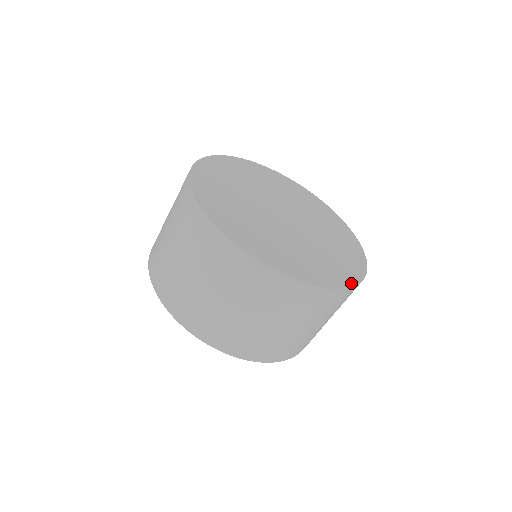
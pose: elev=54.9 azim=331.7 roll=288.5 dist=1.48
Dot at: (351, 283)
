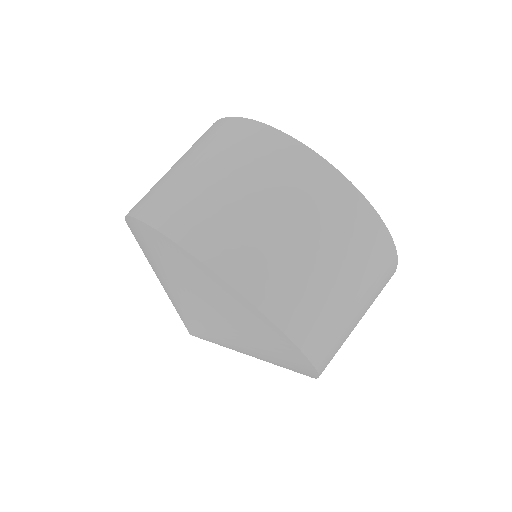
Dot at: (324, 162)
